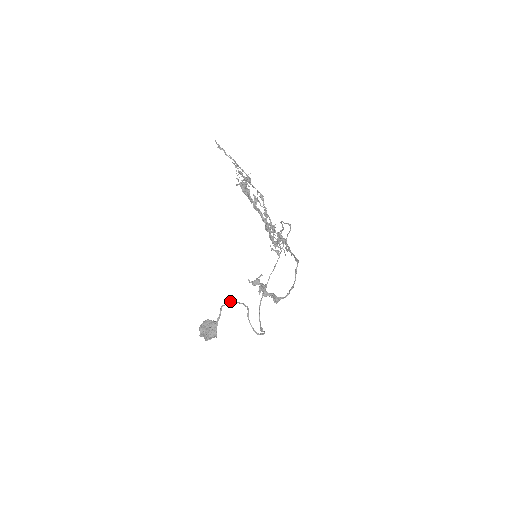
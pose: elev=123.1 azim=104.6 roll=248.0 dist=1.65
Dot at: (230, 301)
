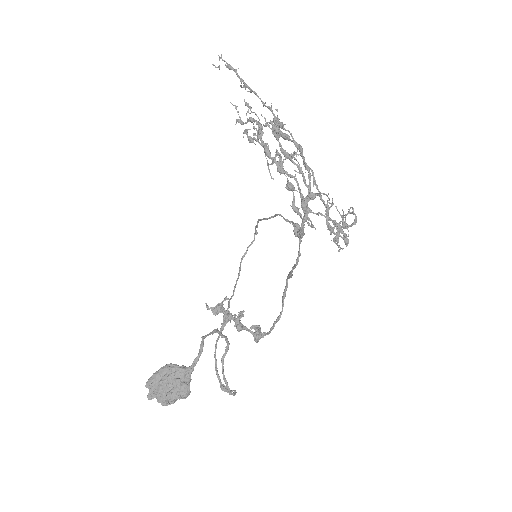
Dot at: (214, 329)
